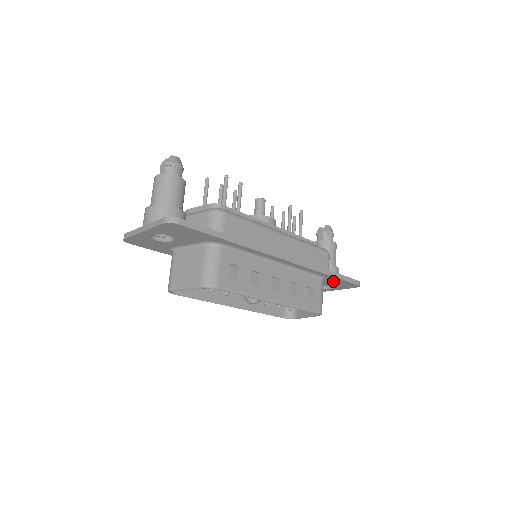
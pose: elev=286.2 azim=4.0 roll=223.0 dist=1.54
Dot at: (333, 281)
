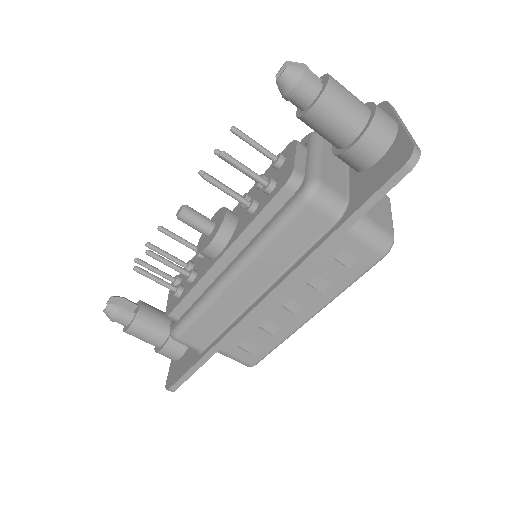
Dot at: occluded
